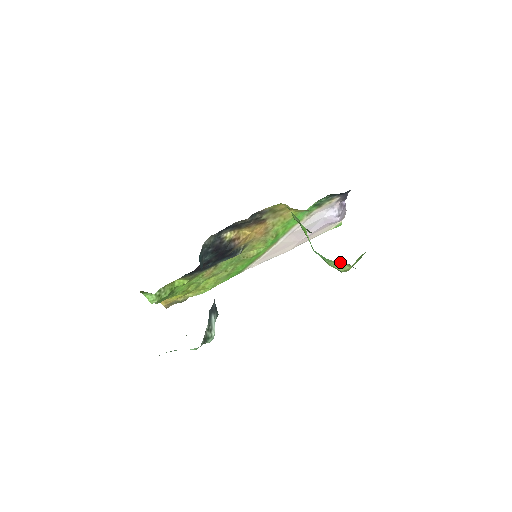
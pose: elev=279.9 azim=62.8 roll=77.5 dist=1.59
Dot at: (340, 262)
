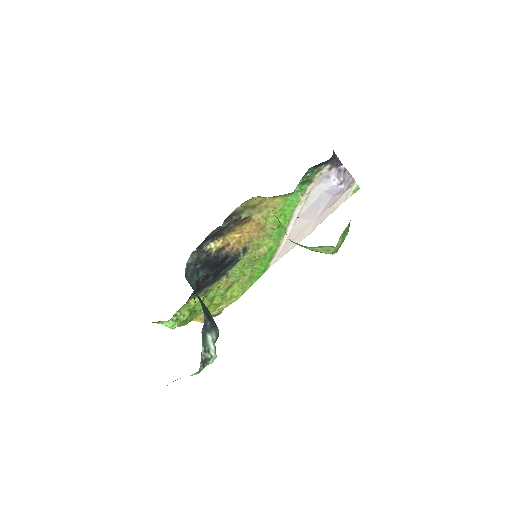
Dot at: (319, 246)
